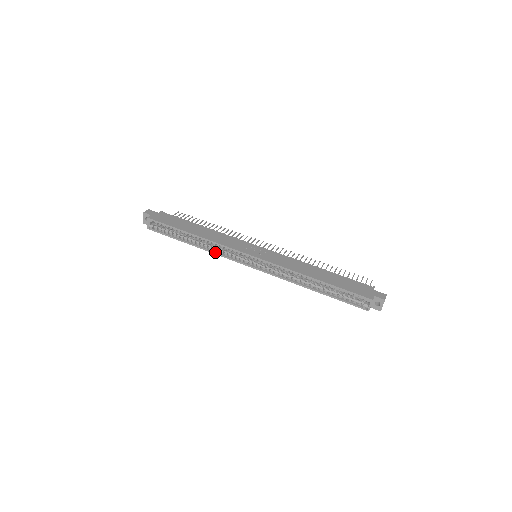
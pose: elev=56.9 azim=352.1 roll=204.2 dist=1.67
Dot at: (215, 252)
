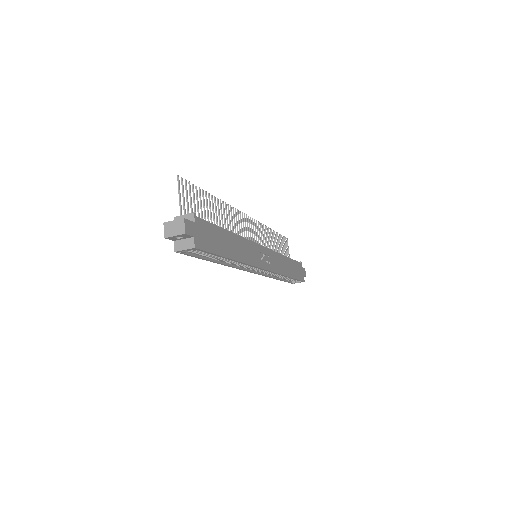
Dot at: (234, 266)
